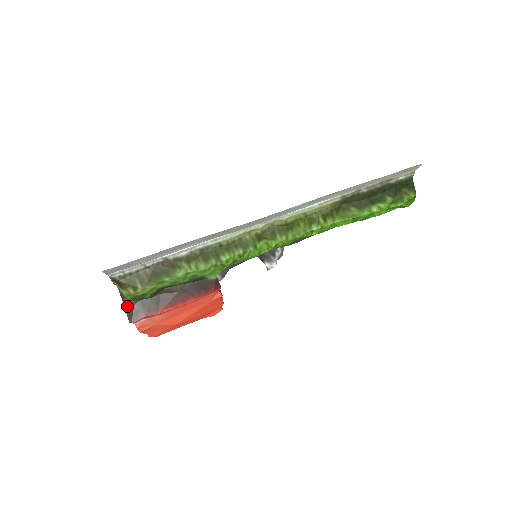
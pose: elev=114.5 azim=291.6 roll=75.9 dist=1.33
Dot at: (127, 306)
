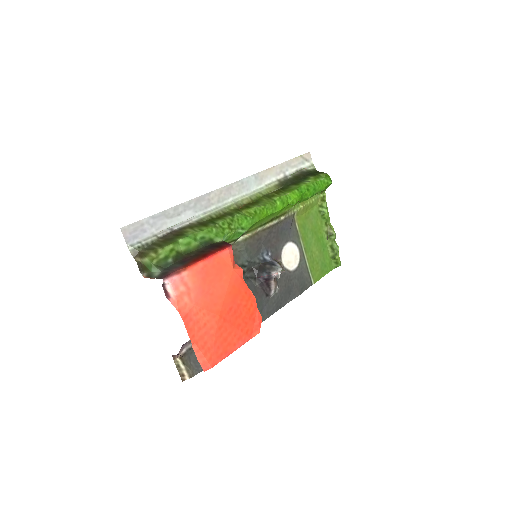
Dot at: (155, 275)
